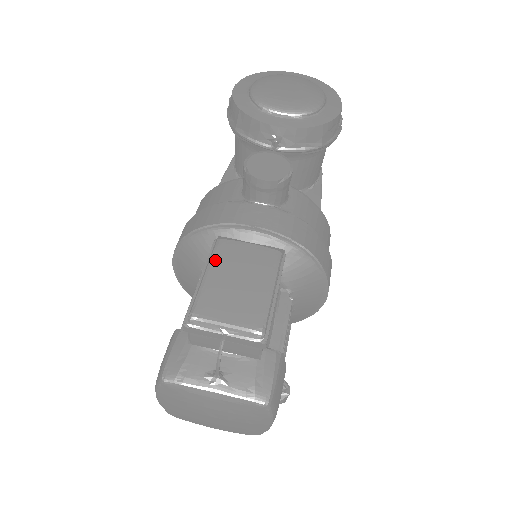
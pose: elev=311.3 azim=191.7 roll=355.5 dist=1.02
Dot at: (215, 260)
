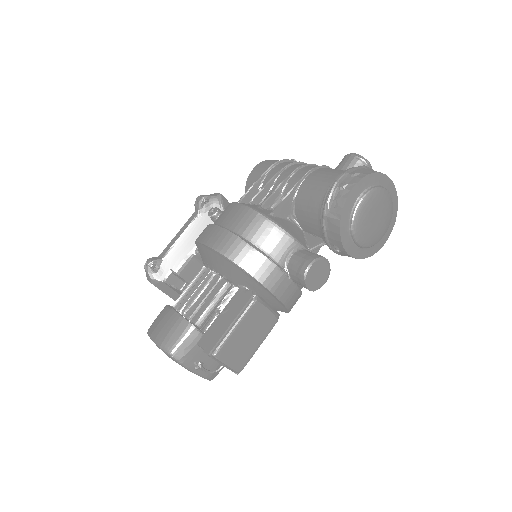
Dot at: (246, 318)
